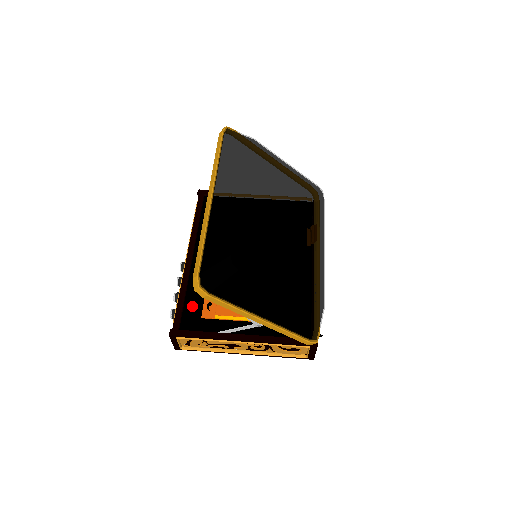
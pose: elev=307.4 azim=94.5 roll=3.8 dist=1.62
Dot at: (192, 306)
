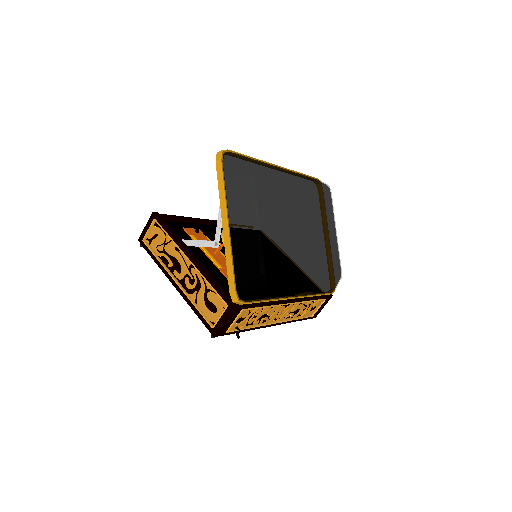
Dot at: occluded
